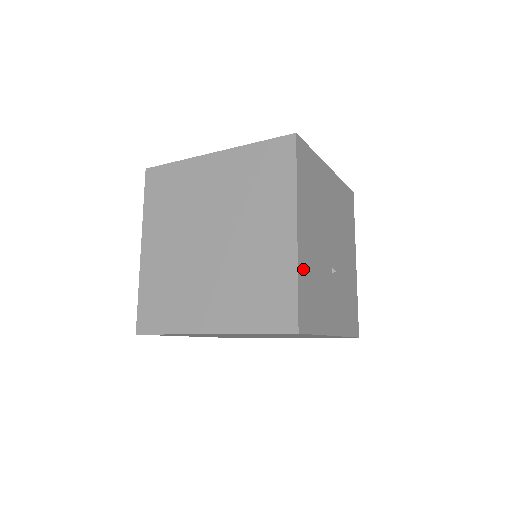
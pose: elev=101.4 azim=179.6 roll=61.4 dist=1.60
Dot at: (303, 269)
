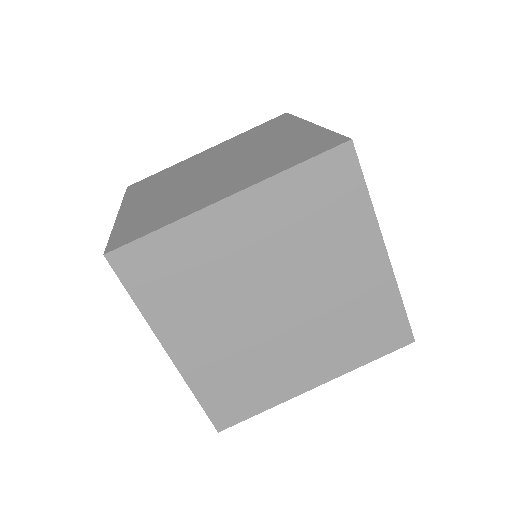
Dot at: occluded
